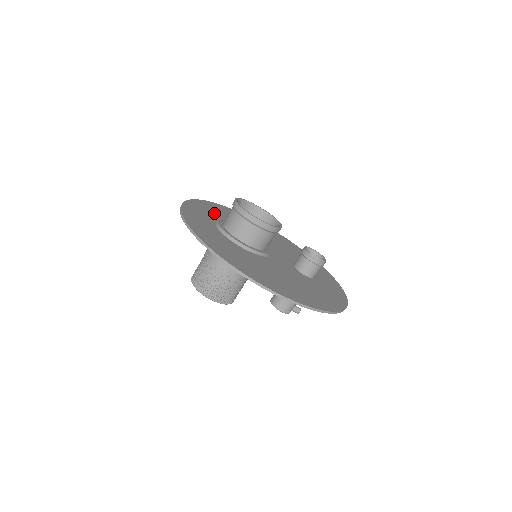
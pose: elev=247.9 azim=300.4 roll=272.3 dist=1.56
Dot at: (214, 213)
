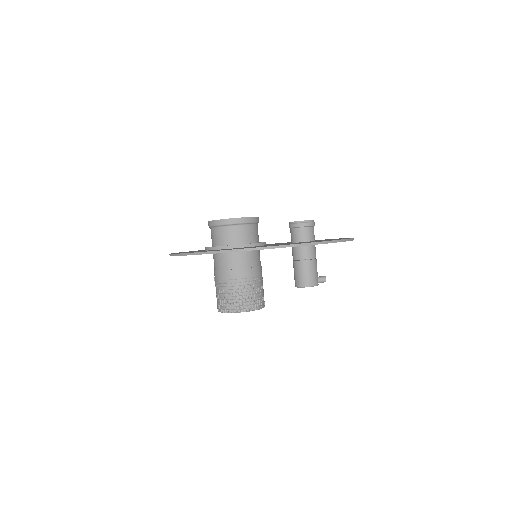
Dot at: occluded
